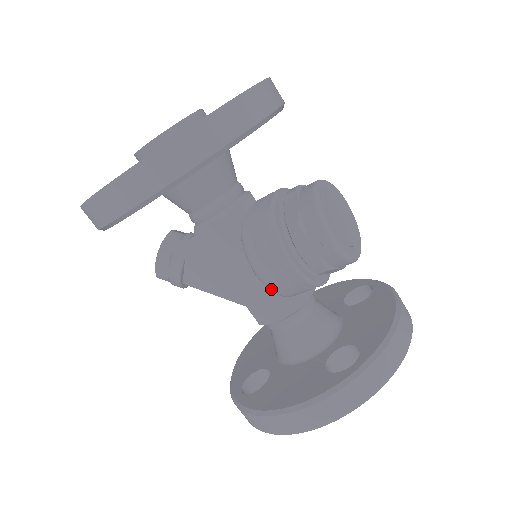
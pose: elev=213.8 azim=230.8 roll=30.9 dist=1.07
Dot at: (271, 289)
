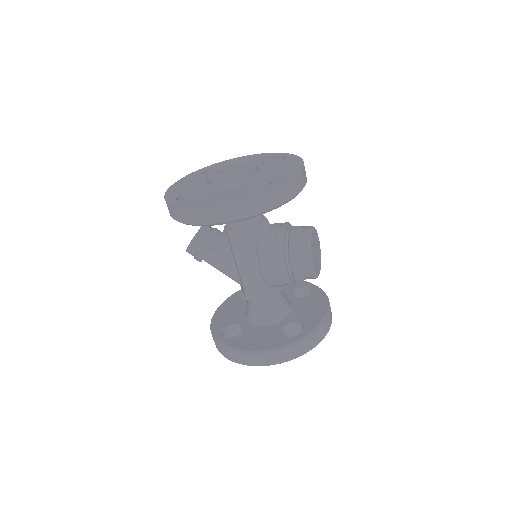
Dot at: (266, 281)
